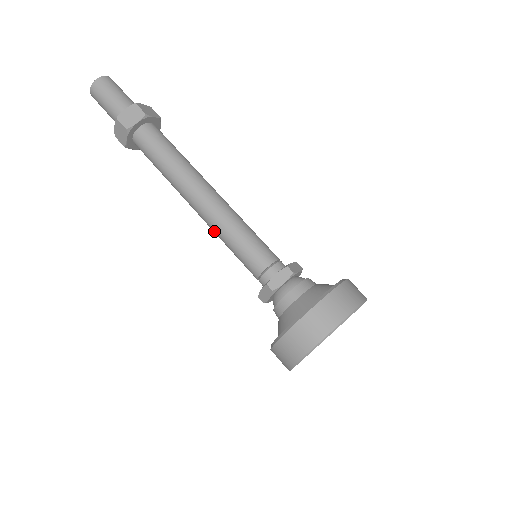
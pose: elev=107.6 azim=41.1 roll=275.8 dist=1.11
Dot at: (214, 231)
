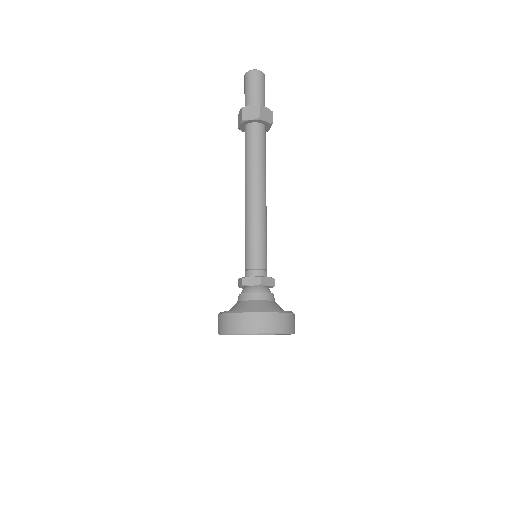
Dot at: (249, 219)
